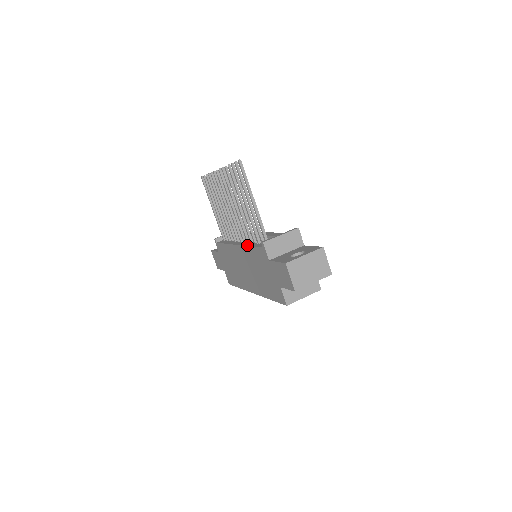
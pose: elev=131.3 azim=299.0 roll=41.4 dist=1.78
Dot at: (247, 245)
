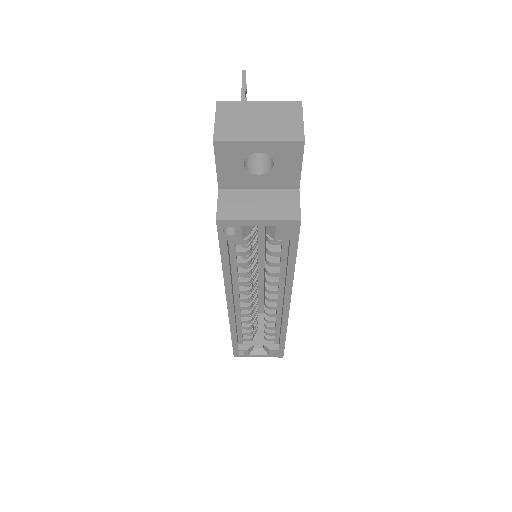
Dot at: occluded
